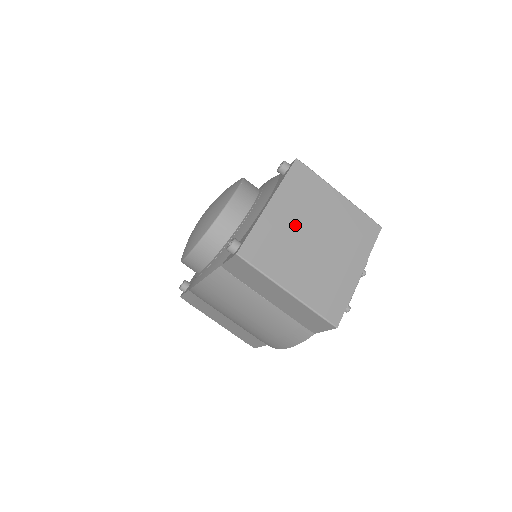
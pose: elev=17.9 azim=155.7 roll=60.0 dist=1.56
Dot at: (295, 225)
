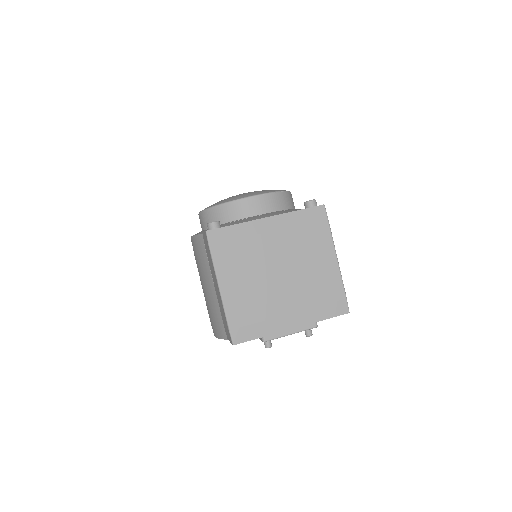
Dot at: (272, 249)
